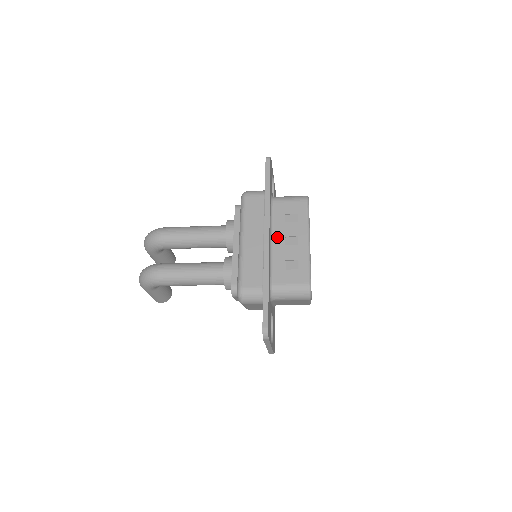
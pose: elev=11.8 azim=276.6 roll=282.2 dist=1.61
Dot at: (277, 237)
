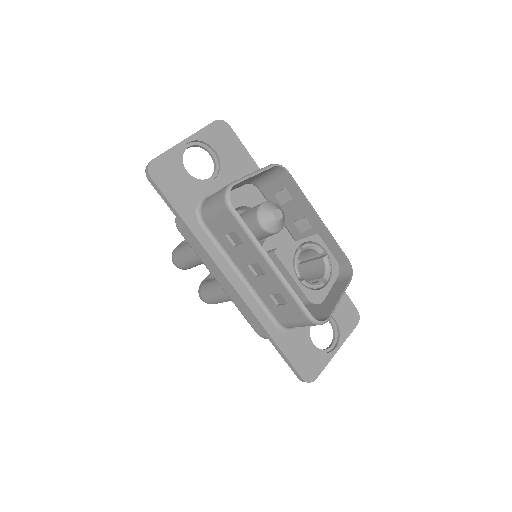
Dot at: (242, 268)
